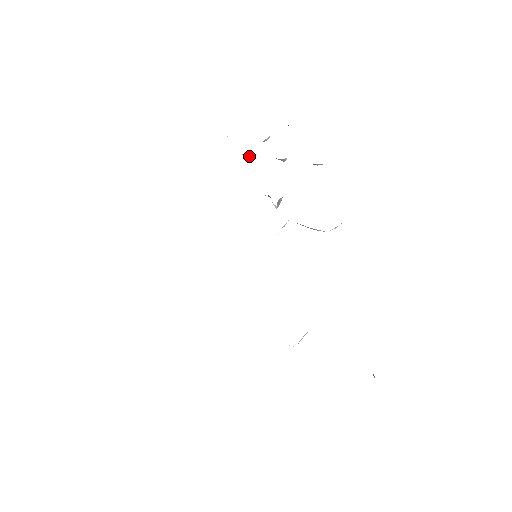
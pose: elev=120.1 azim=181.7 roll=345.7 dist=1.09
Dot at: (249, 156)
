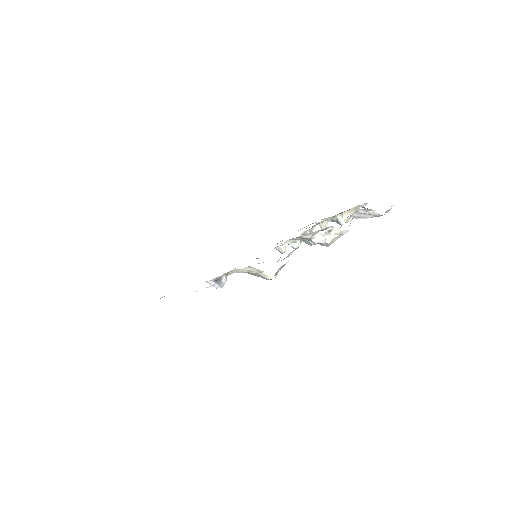
Dot at: occluded
